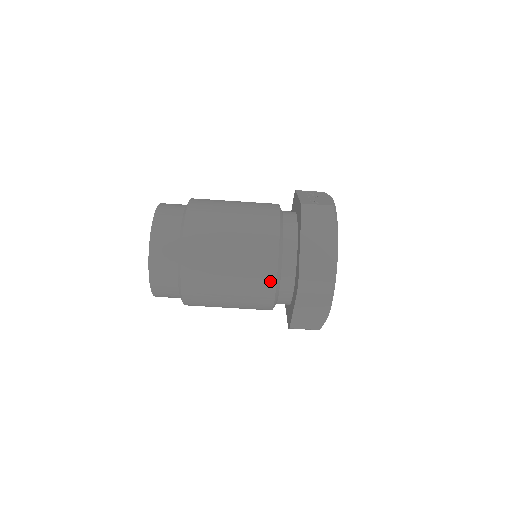
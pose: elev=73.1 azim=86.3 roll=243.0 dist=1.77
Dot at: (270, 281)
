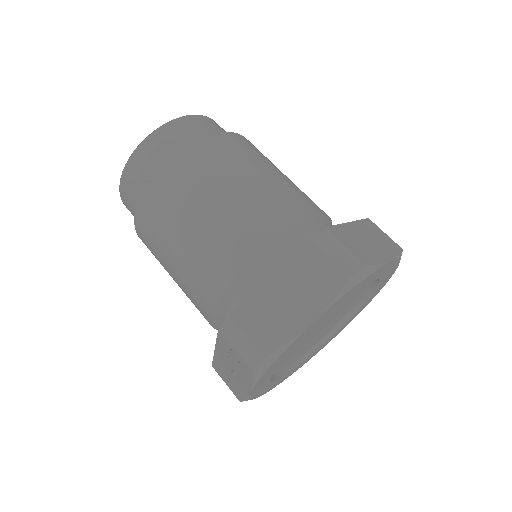
Dot at: (279, 225)
